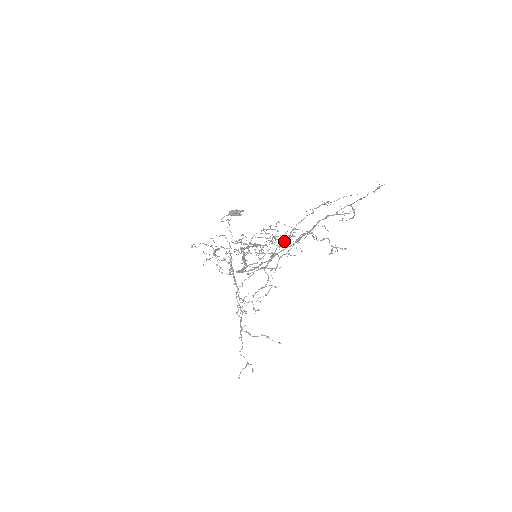
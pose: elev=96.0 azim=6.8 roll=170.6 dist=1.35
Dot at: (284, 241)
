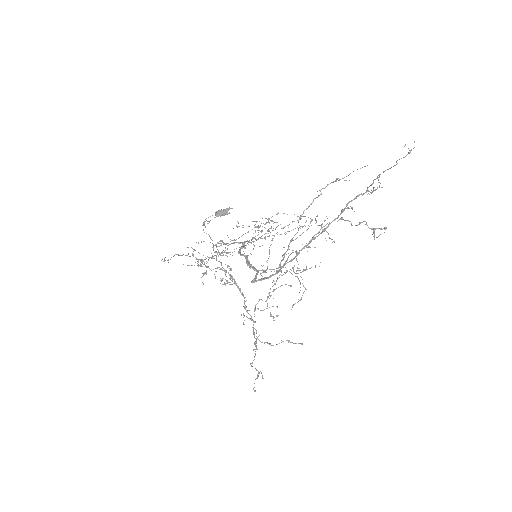
Dot at: (296, 233)
